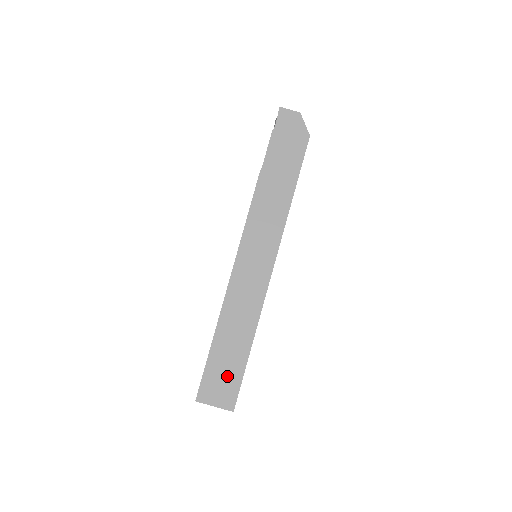
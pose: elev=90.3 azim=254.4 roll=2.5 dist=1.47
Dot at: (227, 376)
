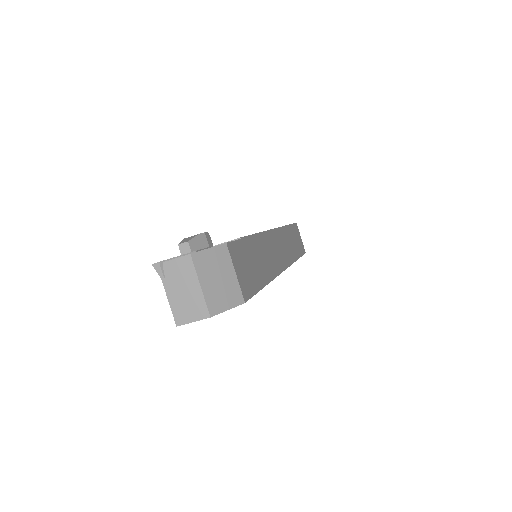
Dot at: occluded
